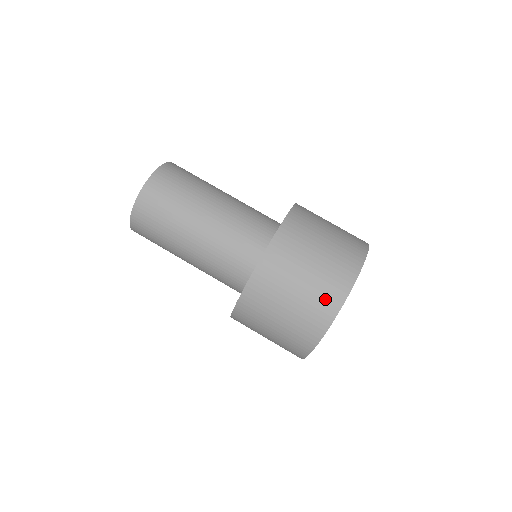
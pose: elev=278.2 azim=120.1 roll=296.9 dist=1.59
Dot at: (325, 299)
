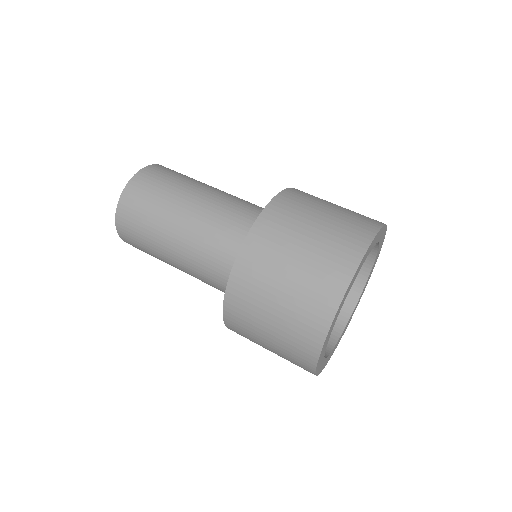
Dot at: occluded
